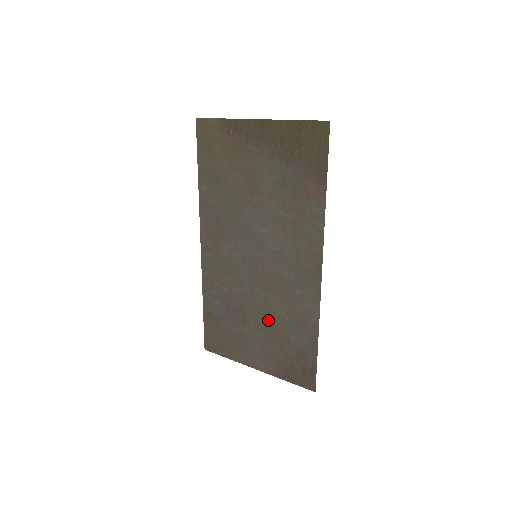
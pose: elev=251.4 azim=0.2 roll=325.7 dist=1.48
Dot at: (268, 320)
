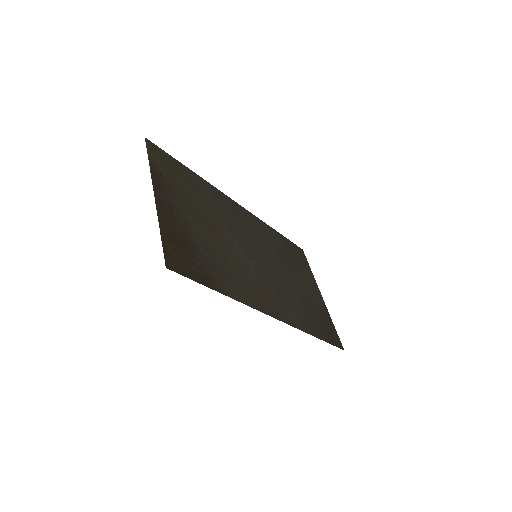
Dot at: (297, 290)
